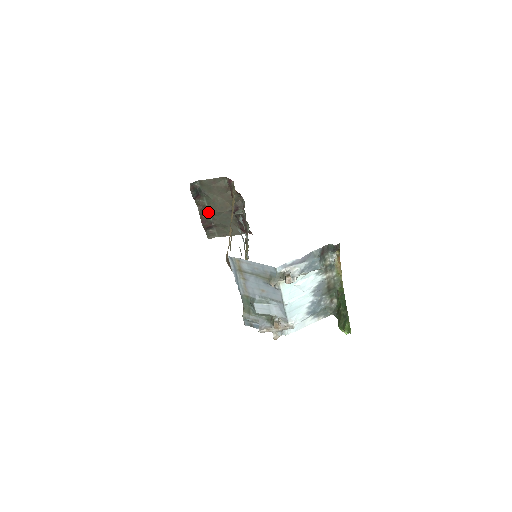
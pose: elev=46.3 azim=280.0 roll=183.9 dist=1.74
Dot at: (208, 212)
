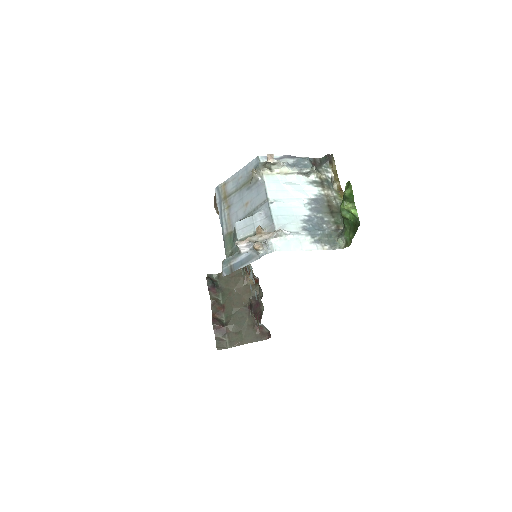
Dot at: (222, 312)
